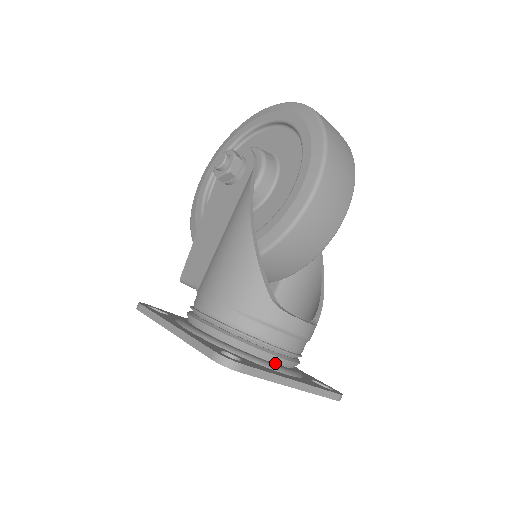
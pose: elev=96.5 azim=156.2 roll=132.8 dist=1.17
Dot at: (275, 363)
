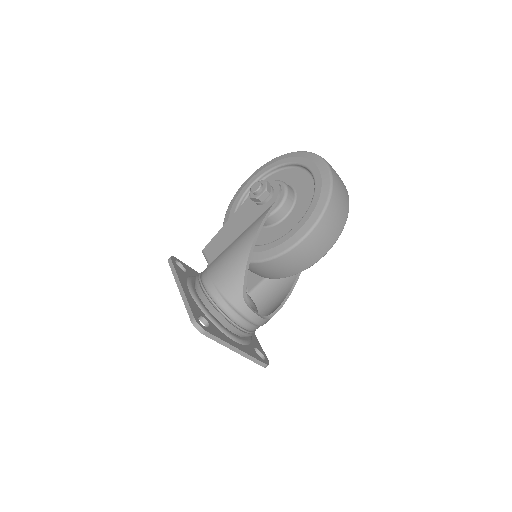
Dot at: (232, 332)
